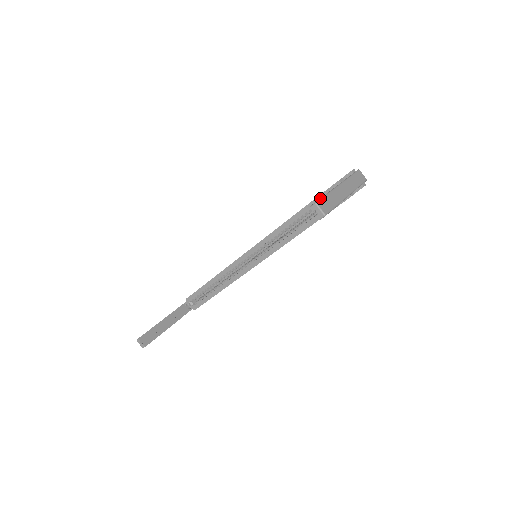
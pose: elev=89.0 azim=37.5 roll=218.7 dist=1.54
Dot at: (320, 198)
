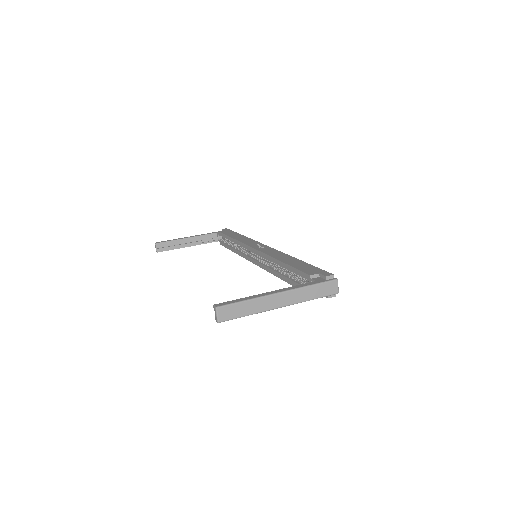
Dot at: (229, 303)
